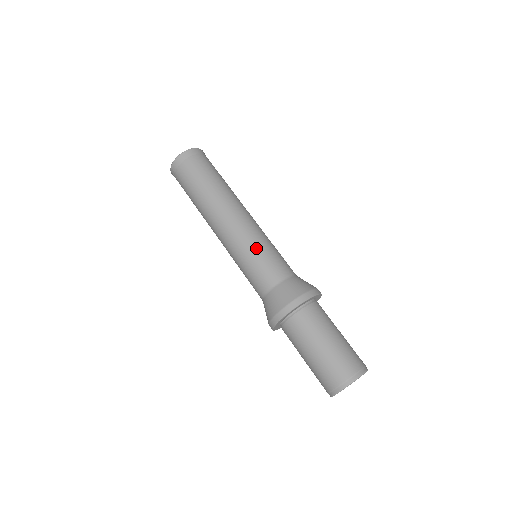
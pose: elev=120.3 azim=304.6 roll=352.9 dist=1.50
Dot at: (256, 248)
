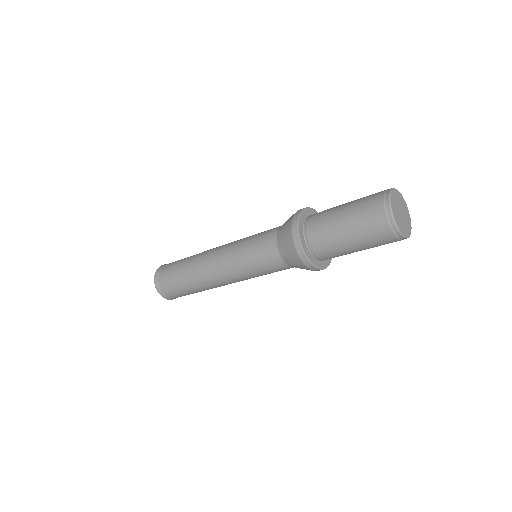
Dot at: (245, 240)
